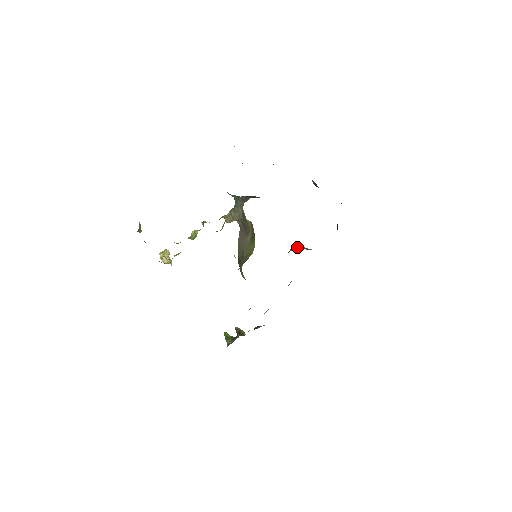
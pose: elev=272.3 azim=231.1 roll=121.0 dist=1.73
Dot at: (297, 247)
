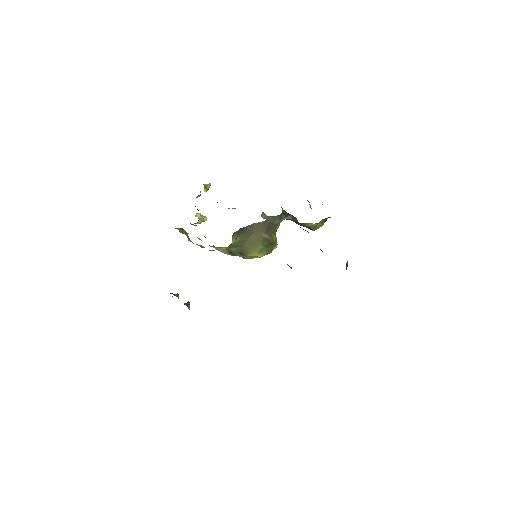
Dot at: occluded
